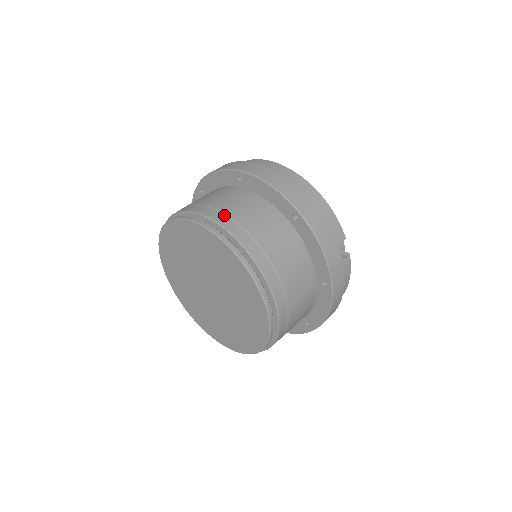
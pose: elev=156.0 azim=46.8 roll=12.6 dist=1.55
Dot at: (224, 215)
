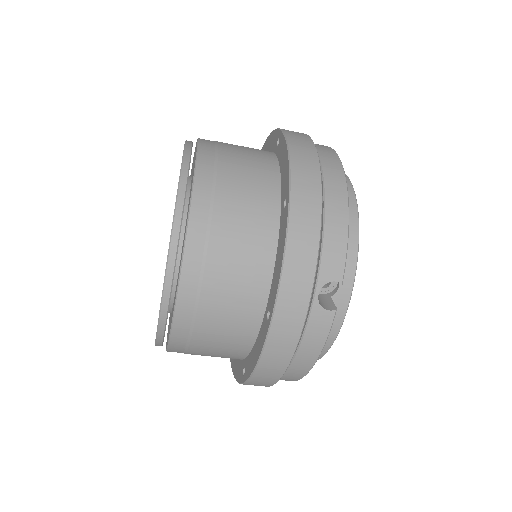
Dot at: (215, 152)
